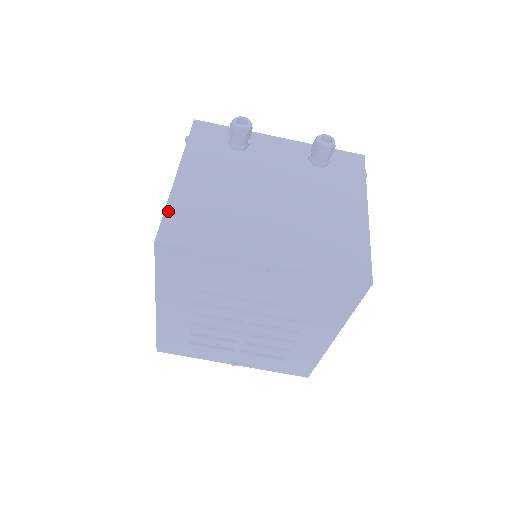
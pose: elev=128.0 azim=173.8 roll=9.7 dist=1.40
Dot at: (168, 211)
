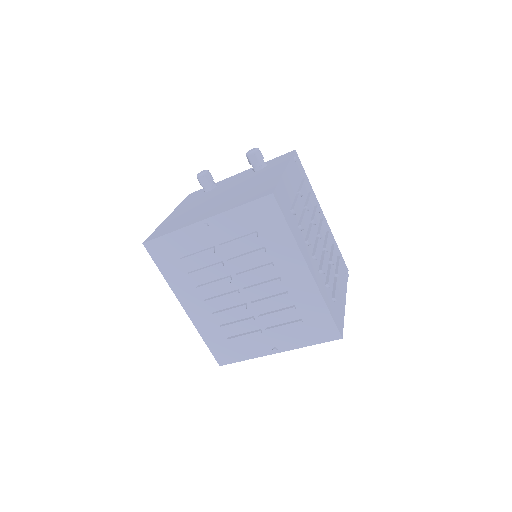
Dot at: (156, 230)
